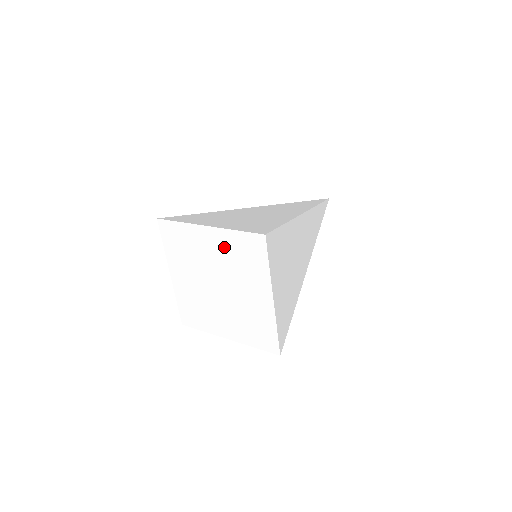
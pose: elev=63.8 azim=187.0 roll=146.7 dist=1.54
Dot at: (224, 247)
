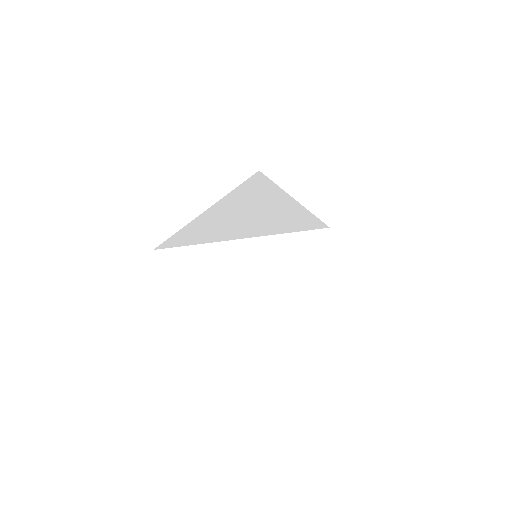
Dot at: (266, 258)
